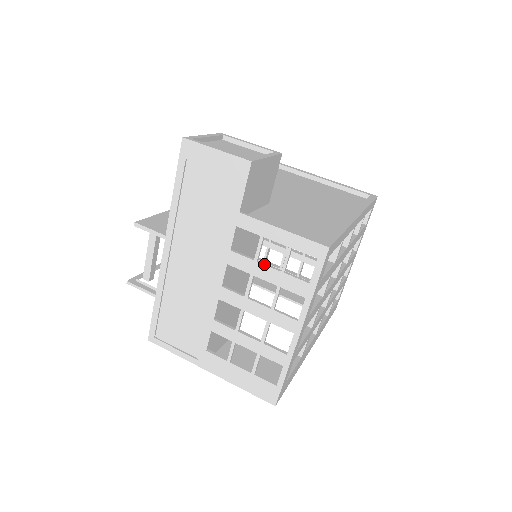
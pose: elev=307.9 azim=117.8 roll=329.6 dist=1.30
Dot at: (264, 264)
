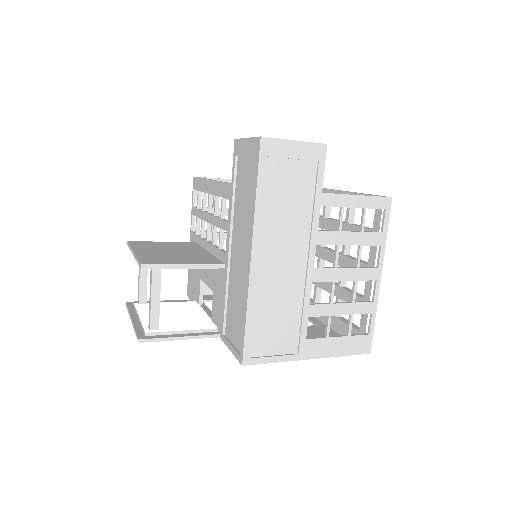
Dot at: (347, 231)
